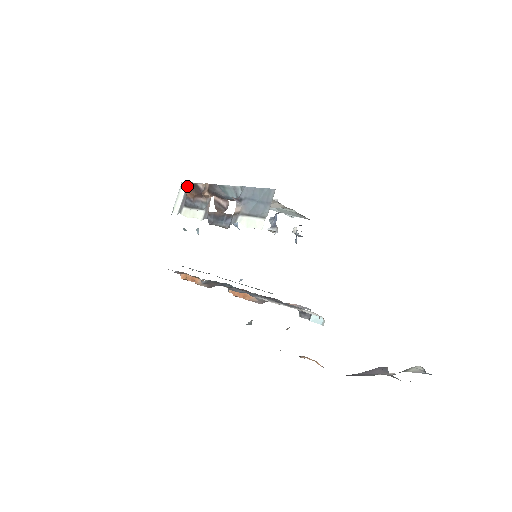
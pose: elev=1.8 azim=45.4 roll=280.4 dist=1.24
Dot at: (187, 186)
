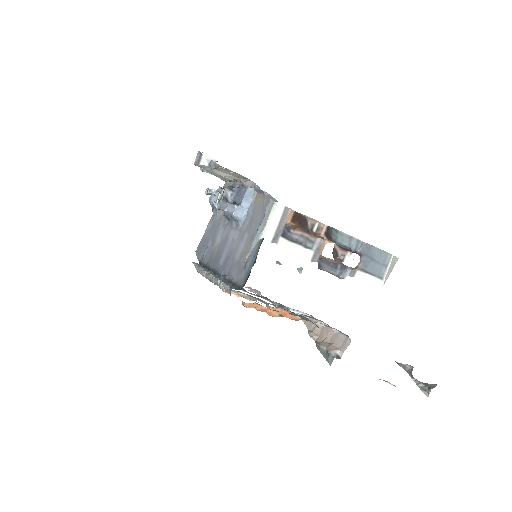
Dot at: (295, 216)
